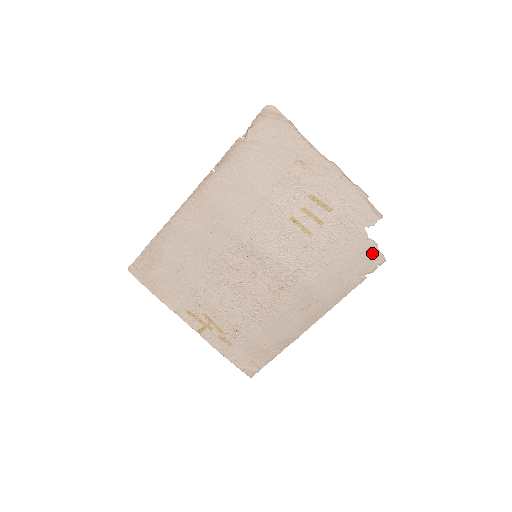
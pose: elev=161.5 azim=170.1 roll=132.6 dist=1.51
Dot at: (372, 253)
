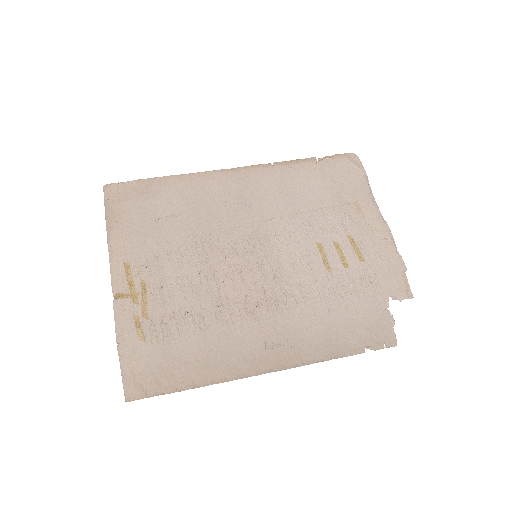
Dot at: (384, 328)
